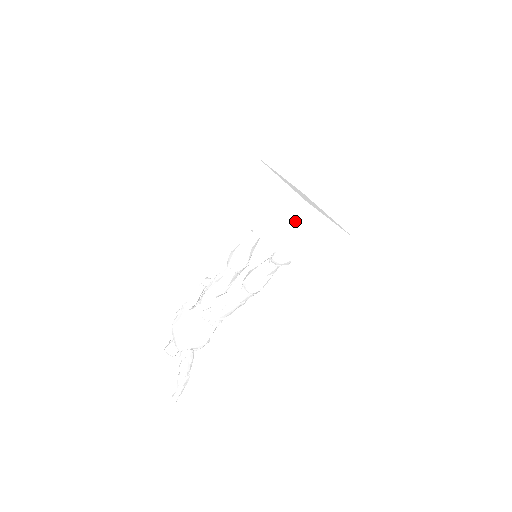
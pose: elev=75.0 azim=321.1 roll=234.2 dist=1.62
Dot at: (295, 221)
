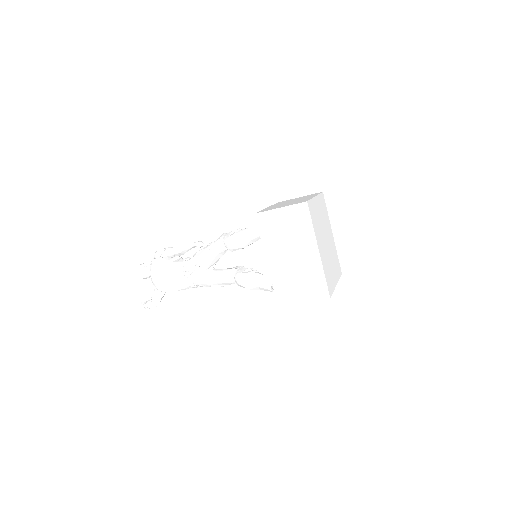
Dot at: (311, 299)
